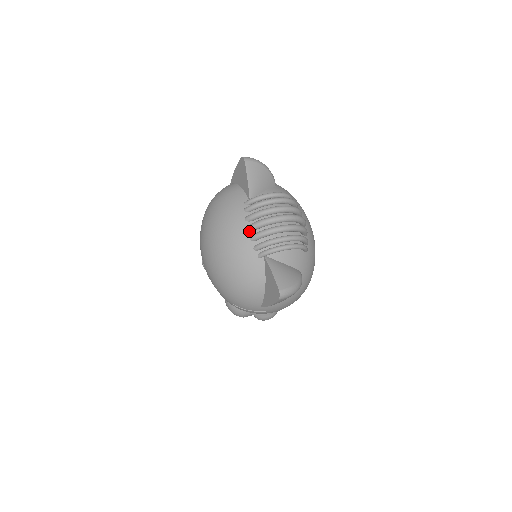
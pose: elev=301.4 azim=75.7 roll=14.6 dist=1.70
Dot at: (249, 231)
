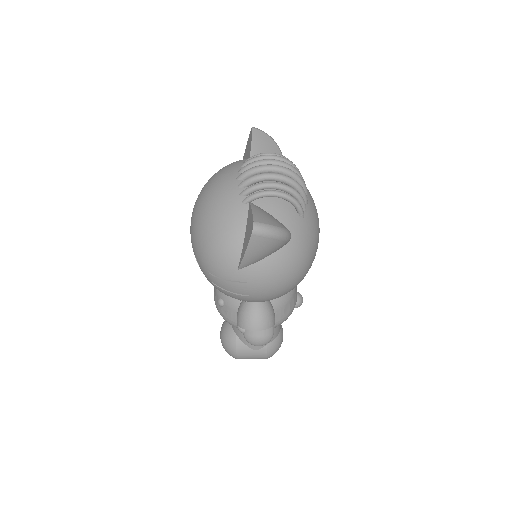
Dot at: (239, 179)
